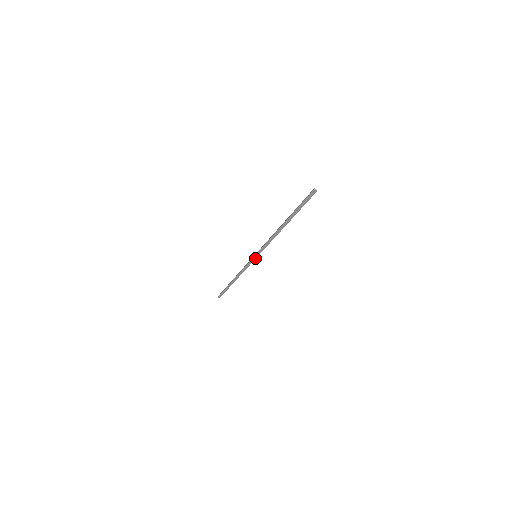
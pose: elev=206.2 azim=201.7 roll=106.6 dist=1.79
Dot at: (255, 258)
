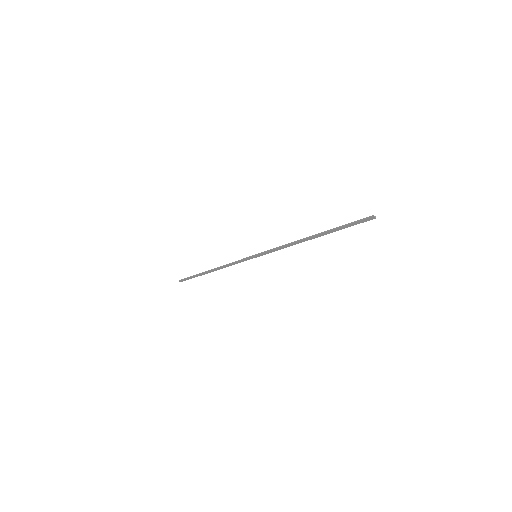
Dot at: (254, 257)
